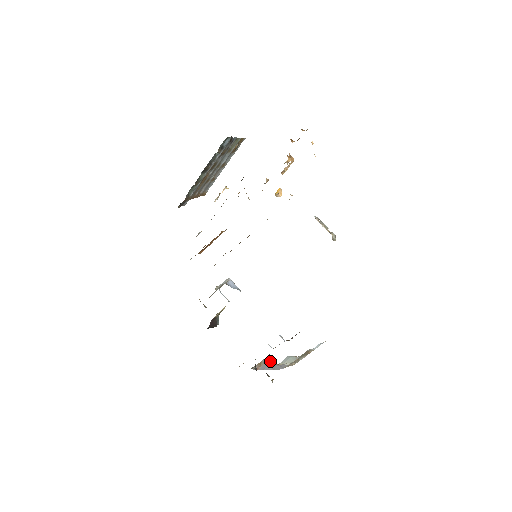
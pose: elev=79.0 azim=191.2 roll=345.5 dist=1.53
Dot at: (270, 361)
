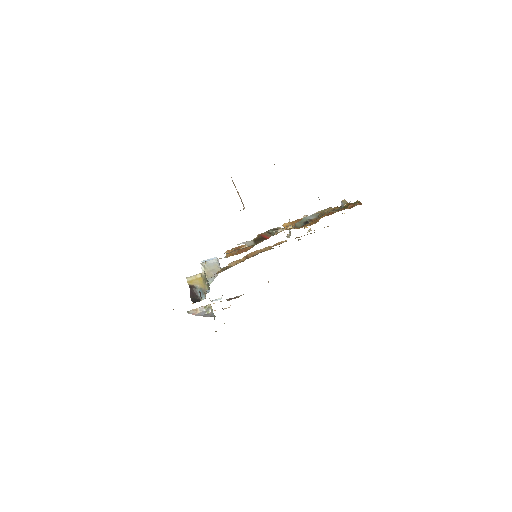
Dot at: (210, 313)
